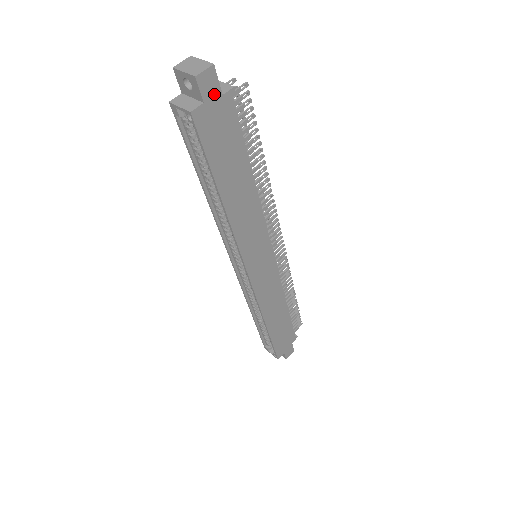
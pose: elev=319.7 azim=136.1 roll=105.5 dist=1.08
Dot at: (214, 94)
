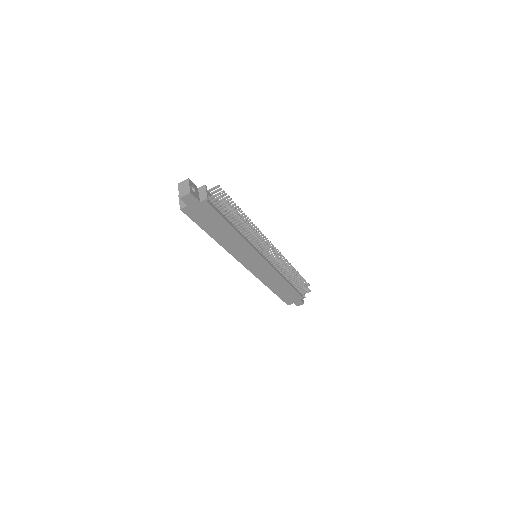
Dot at: (194, 202)
